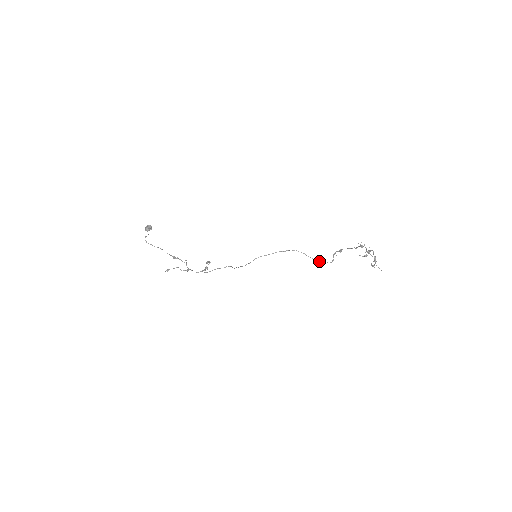
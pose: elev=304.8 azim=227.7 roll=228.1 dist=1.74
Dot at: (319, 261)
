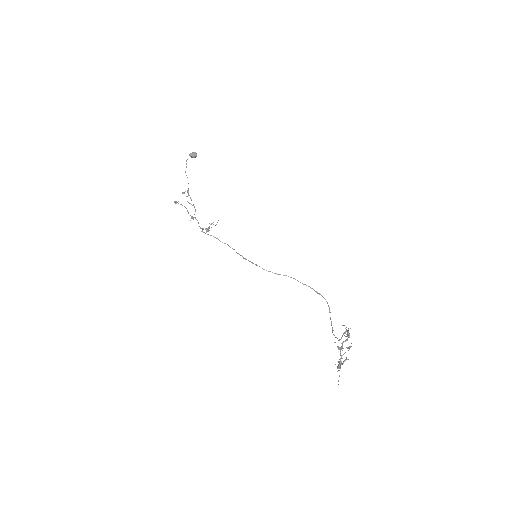
Dot at: (333, 330)
